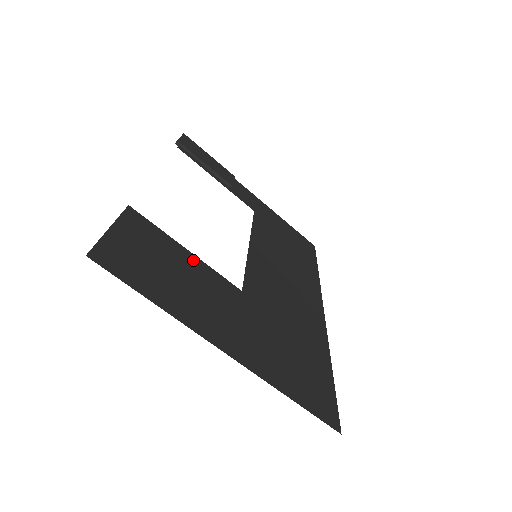
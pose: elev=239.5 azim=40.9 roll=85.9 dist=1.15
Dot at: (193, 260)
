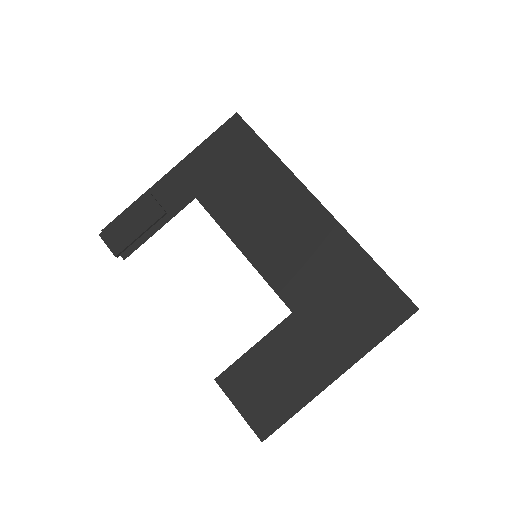
Dot at: (263, 348)
